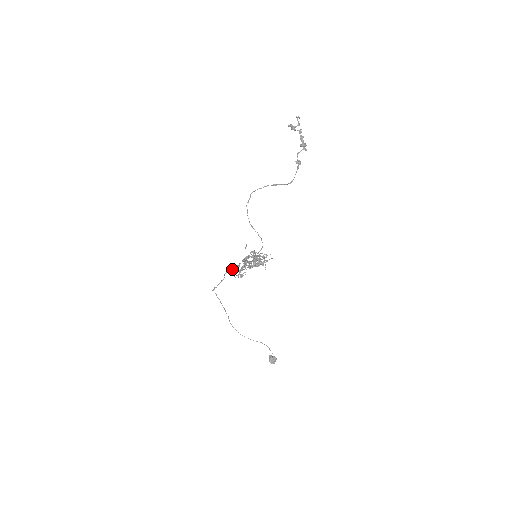
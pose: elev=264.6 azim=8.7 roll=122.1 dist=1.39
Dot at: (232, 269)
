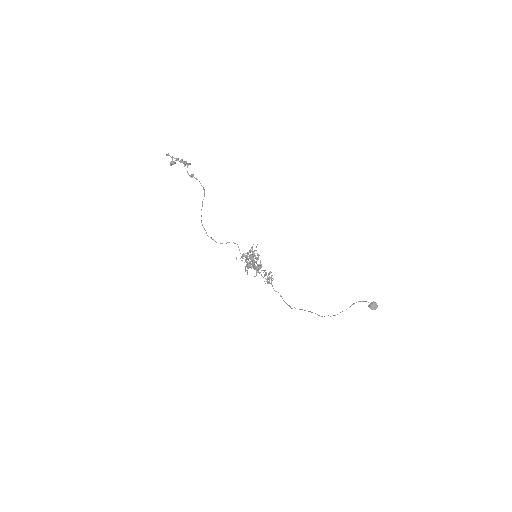
Dot at: occluded
